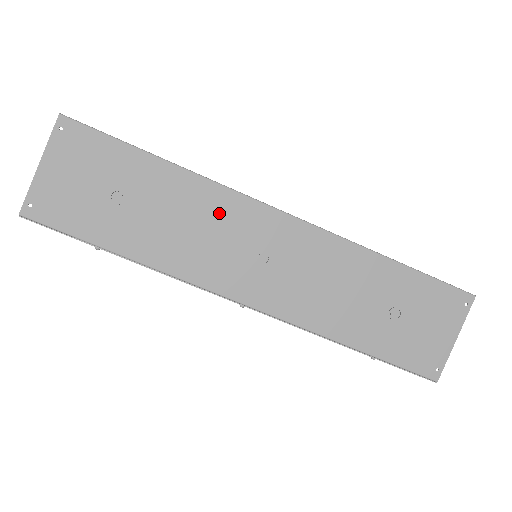
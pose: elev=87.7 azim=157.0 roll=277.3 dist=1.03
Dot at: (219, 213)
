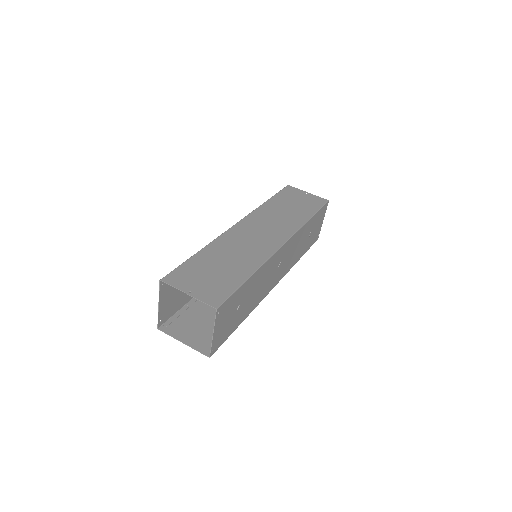
Dot at: (268, 269)
